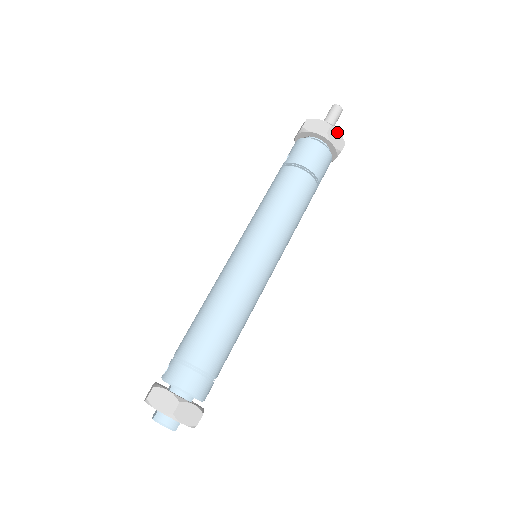
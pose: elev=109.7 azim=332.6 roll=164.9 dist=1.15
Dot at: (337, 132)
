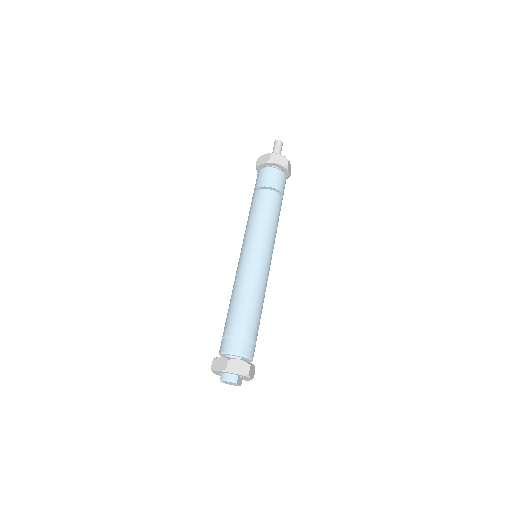
Dot at: (278, 155)
